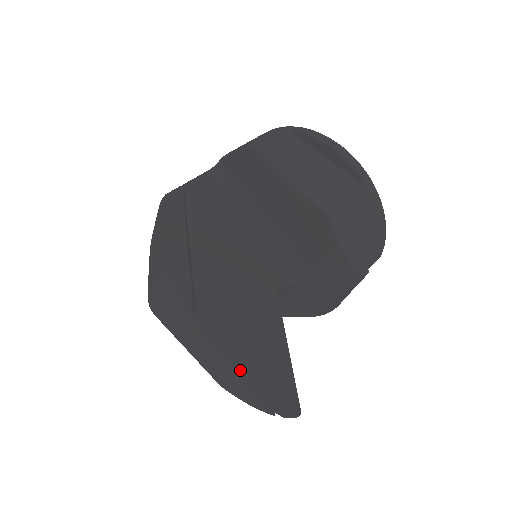
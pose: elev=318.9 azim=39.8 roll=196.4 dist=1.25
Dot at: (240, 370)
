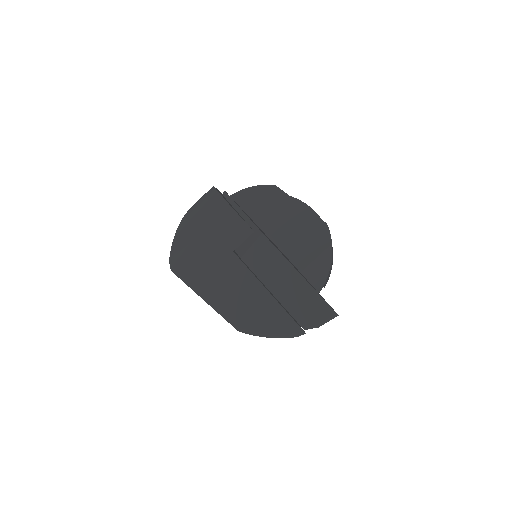
Dot at: (280, 295)
